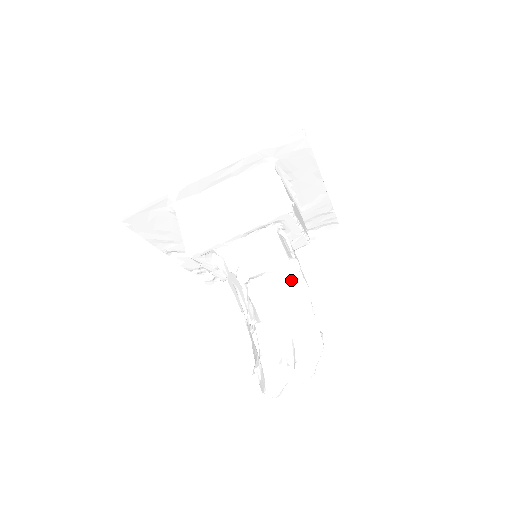
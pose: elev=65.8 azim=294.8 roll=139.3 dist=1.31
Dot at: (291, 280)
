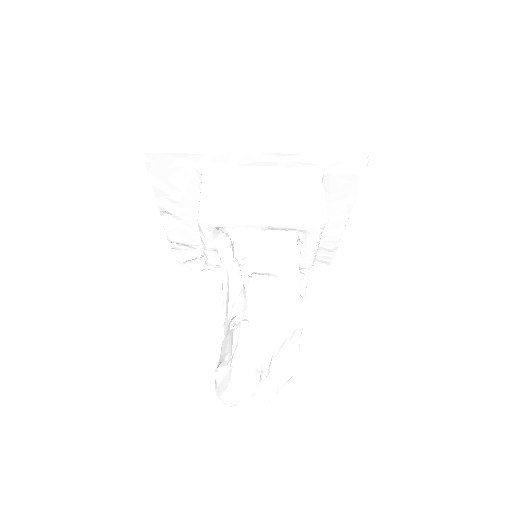
Dot at: (294, 294)
